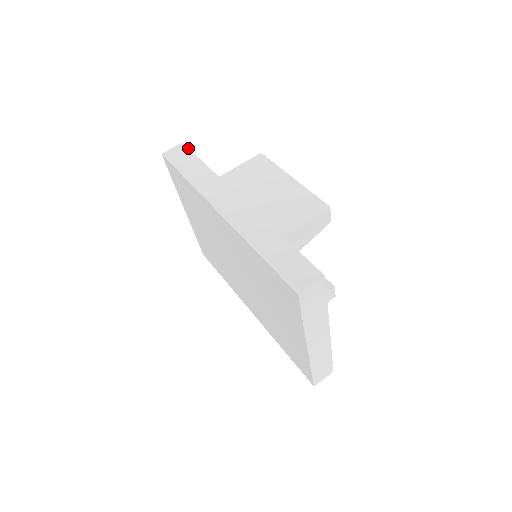
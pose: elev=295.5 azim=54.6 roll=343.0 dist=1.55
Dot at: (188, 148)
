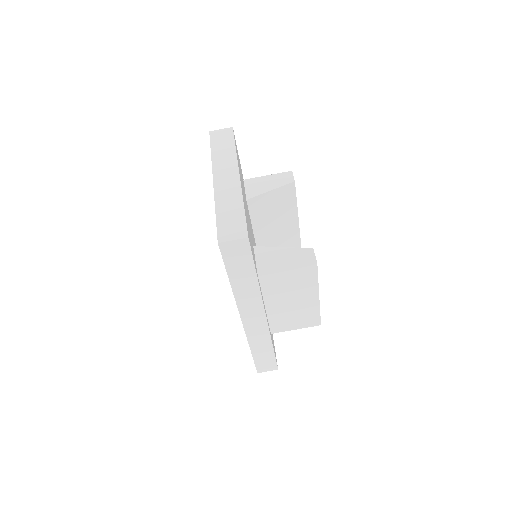
Dot at: occluded
